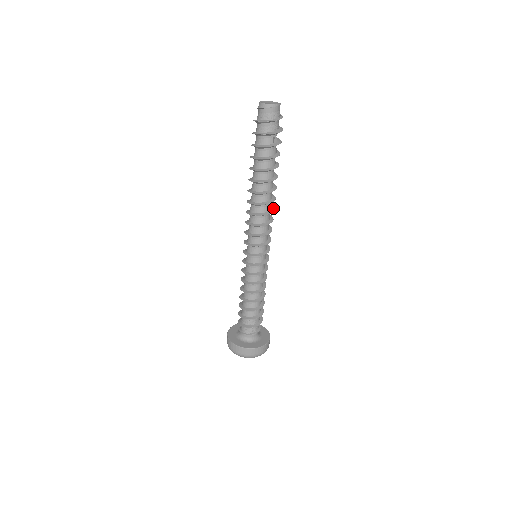
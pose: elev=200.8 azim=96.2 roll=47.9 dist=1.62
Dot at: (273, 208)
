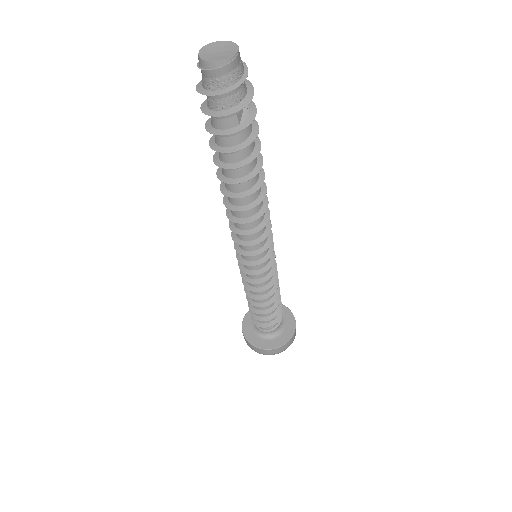
Dot at: (266, 203)
